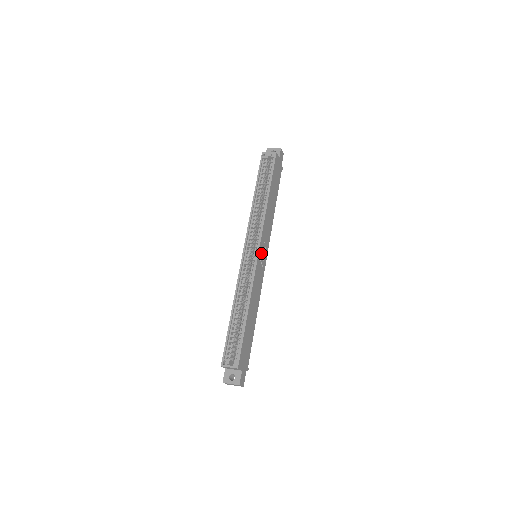
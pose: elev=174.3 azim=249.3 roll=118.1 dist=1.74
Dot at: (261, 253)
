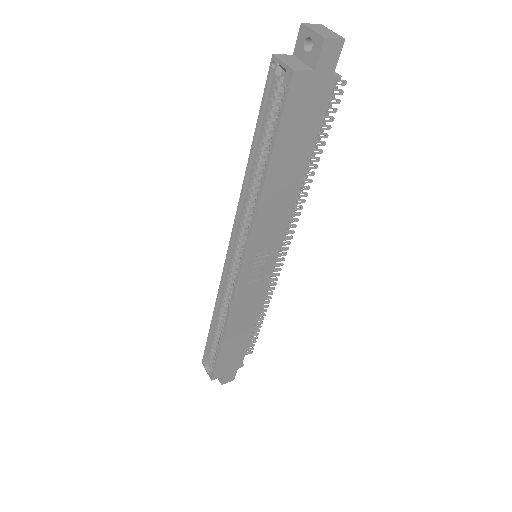
Dot at: (251, 267)
